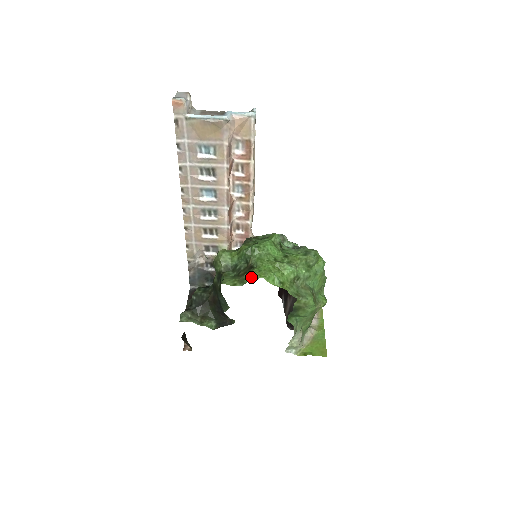
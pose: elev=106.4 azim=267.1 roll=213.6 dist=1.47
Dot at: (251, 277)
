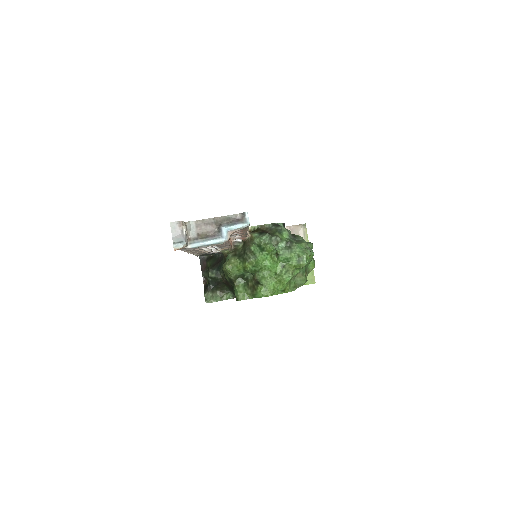
Dot at: (260, 296)
